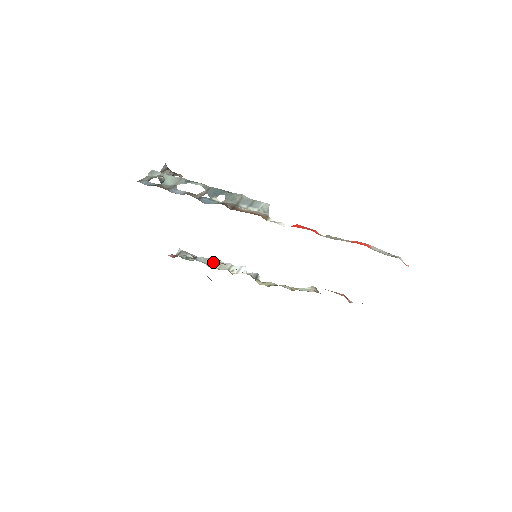
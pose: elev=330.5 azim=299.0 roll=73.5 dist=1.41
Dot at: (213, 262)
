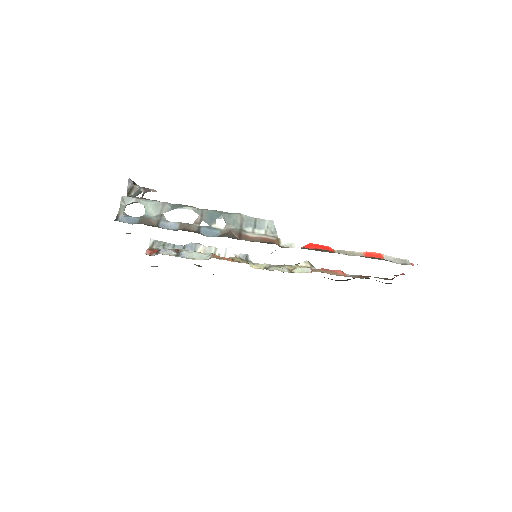
Dot at: (201, 255)
